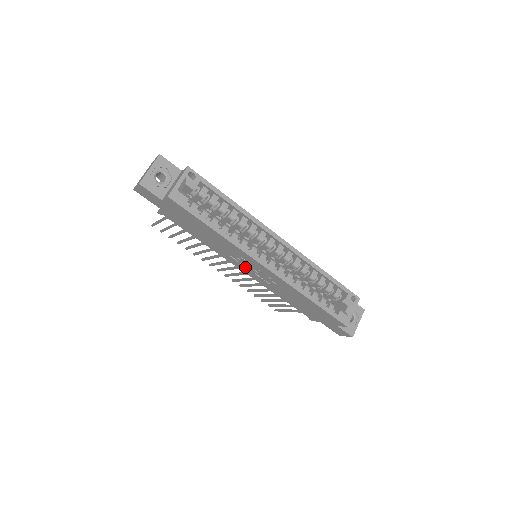
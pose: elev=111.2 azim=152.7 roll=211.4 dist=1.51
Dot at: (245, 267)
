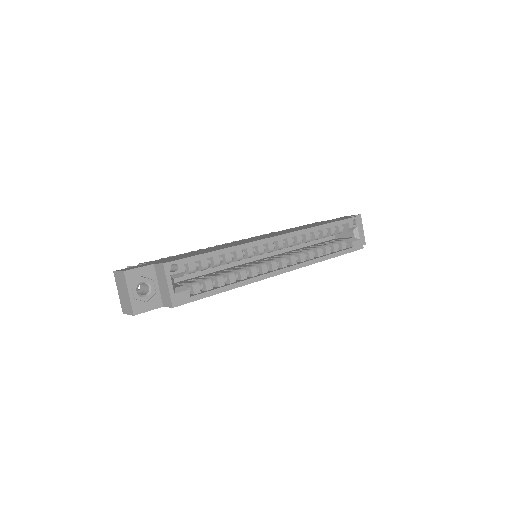
Dot at: occluded
